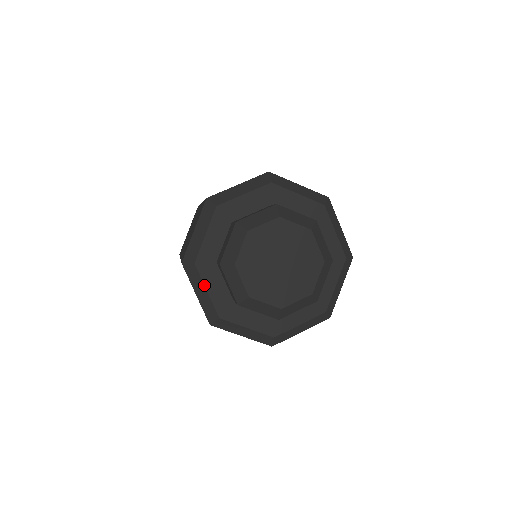
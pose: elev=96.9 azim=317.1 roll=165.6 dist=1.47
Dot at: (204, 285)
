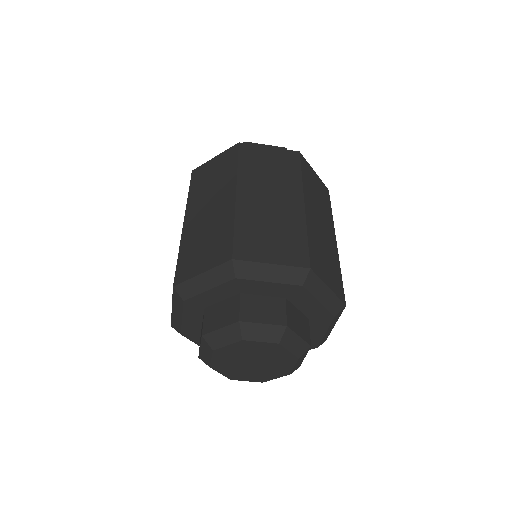
Dot at: (182, 315)
